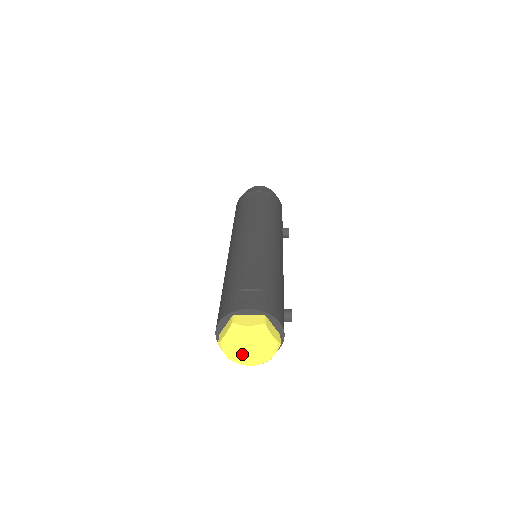
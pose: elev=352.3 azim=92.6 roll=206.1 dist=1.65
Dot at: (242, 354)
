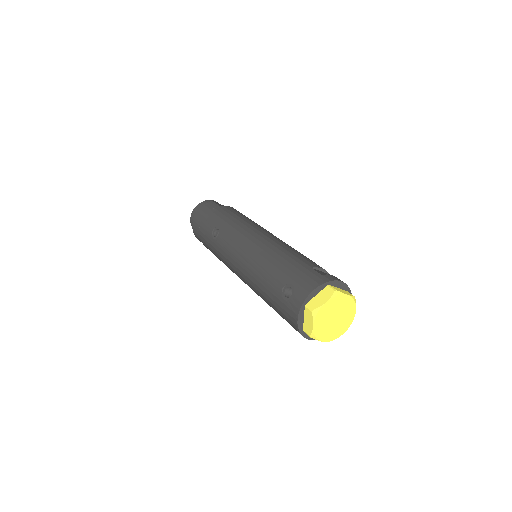
Dot at: (325, 326)
